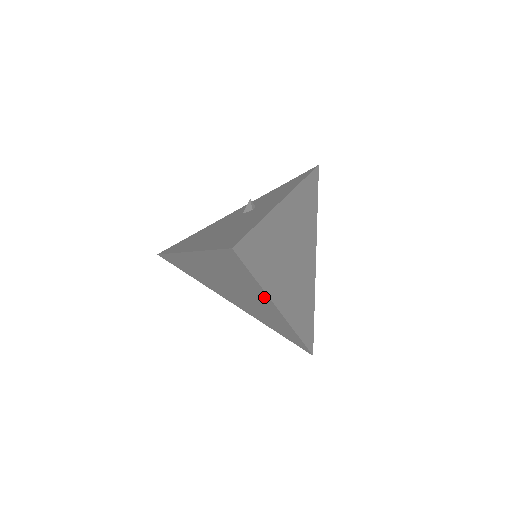
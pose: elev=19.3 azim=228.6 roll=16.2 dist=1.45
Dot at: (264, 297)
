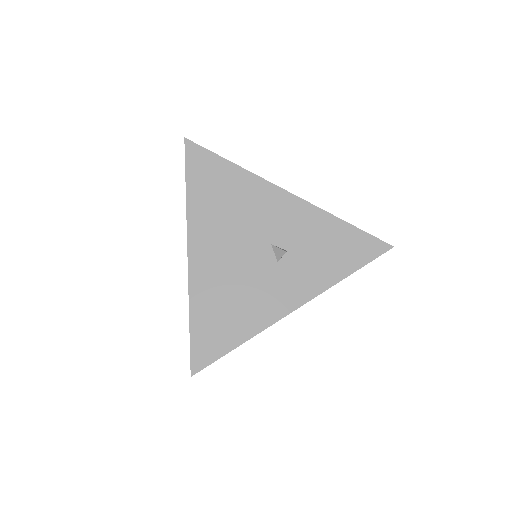
Dot at: occluded
